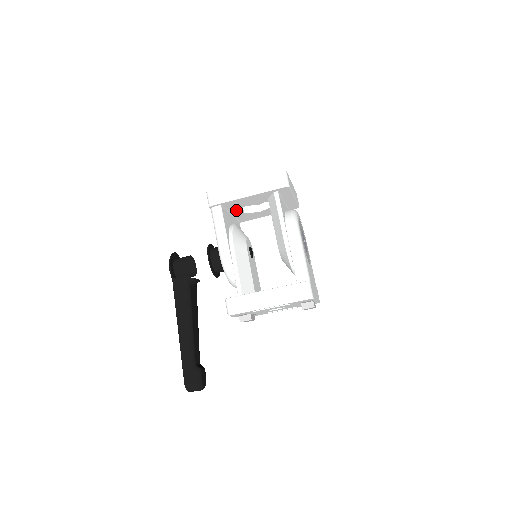
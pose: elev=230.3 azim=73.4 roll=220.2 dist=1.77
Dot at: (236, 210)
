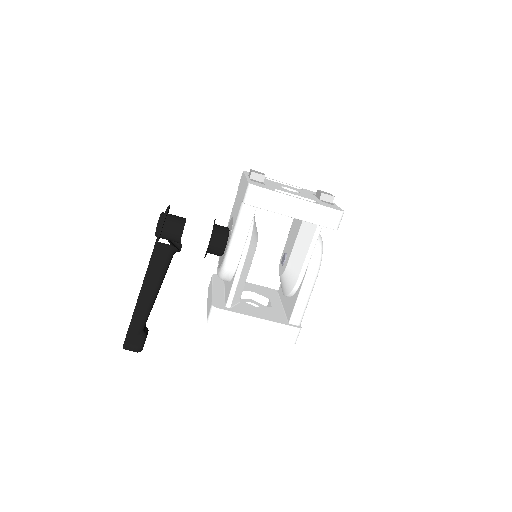
Dot at: occluded
